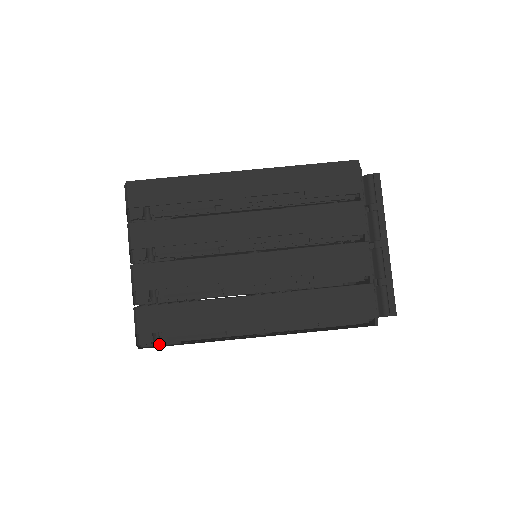
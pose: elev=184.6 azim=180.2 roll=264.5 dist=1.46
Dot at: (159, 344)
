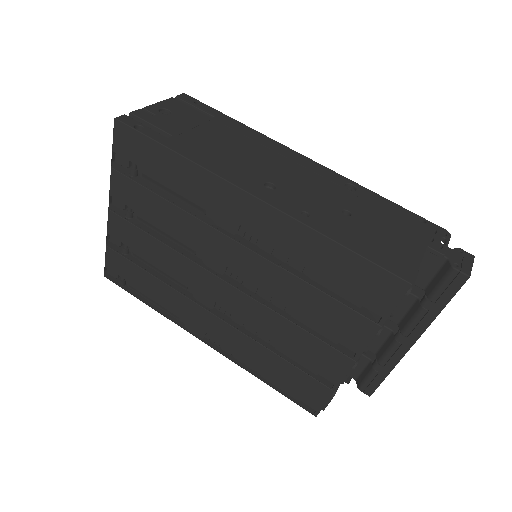
Dot at: (122, 284)
